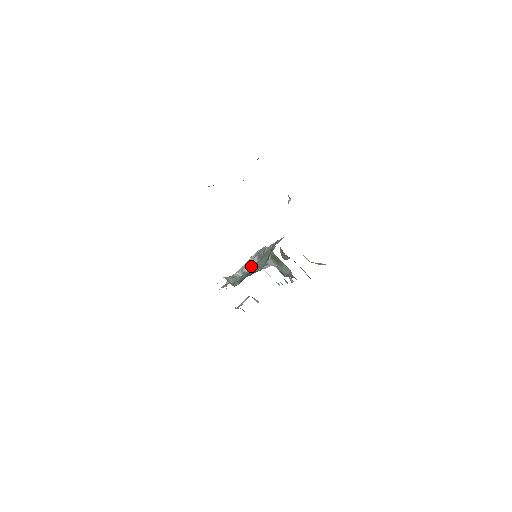
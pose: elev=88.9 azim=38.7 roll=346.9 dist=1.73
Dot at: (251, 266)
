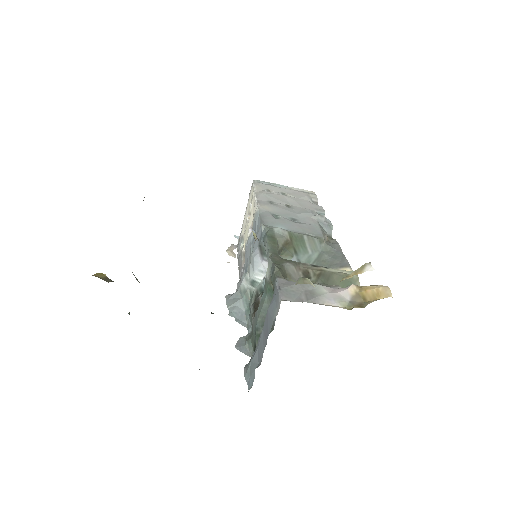
Dot at: (257, 269)
